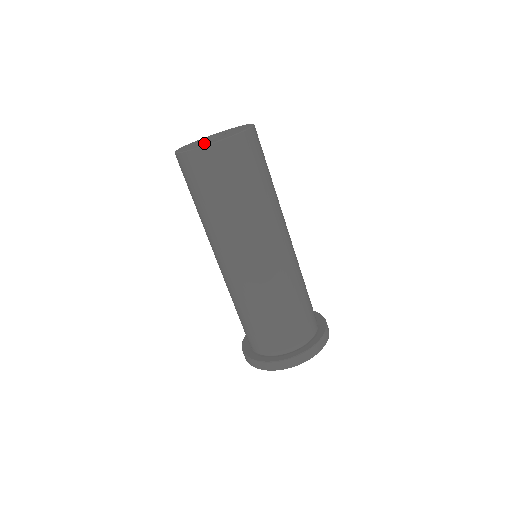
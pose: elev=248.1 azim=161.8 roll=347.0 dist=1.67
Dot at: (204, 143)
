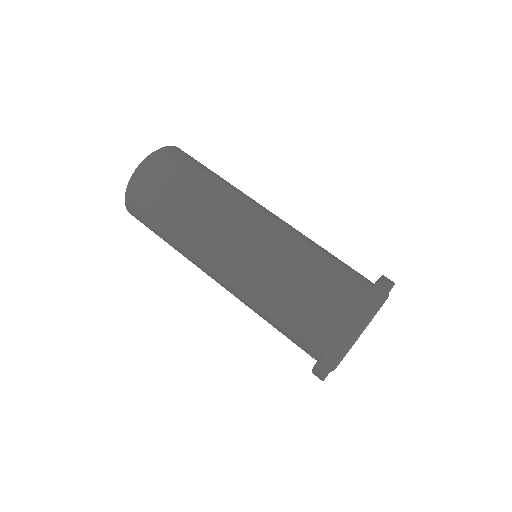
Dot at: occluded
